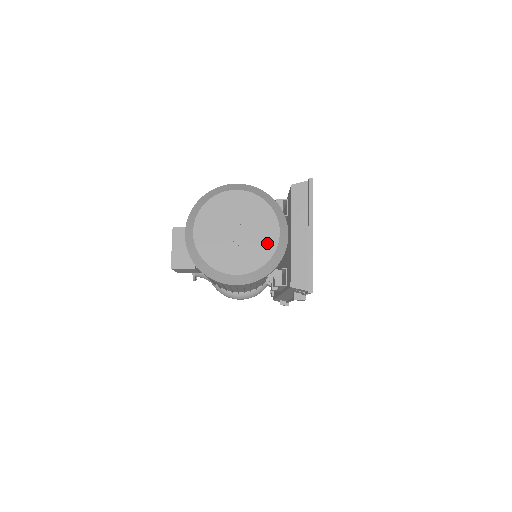
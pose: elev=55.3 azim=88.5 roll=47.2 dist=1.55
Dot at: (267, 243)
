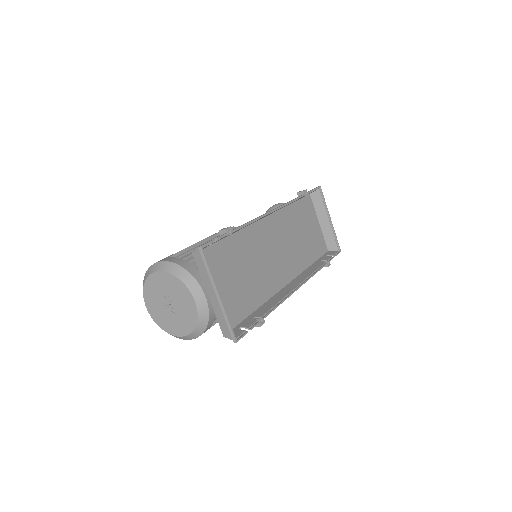
Dot at: (190, 310)
